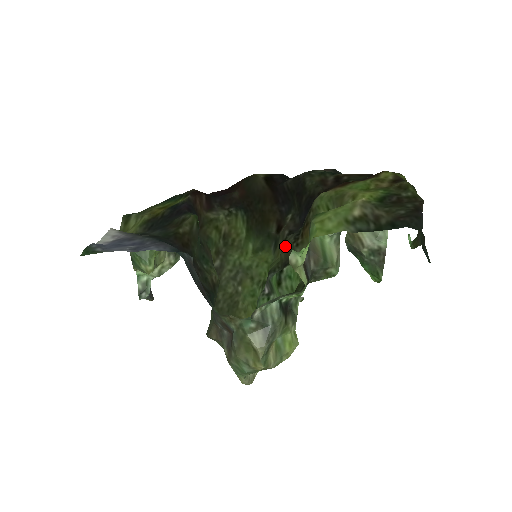
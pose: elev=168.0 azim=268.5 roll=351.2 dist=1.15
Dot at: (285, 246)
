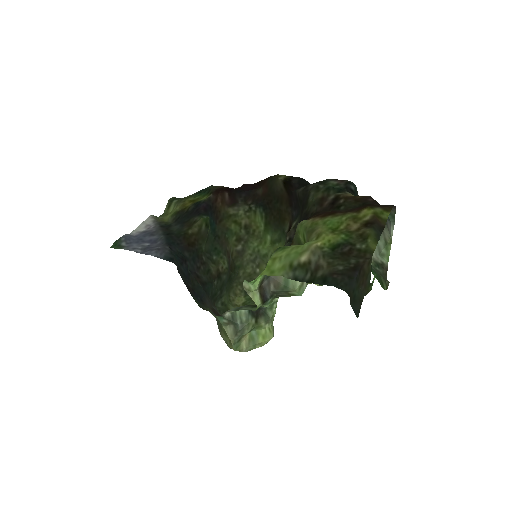
Dot at: occluded
